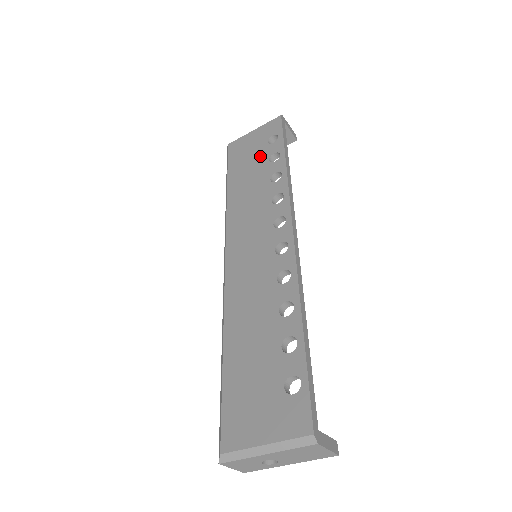
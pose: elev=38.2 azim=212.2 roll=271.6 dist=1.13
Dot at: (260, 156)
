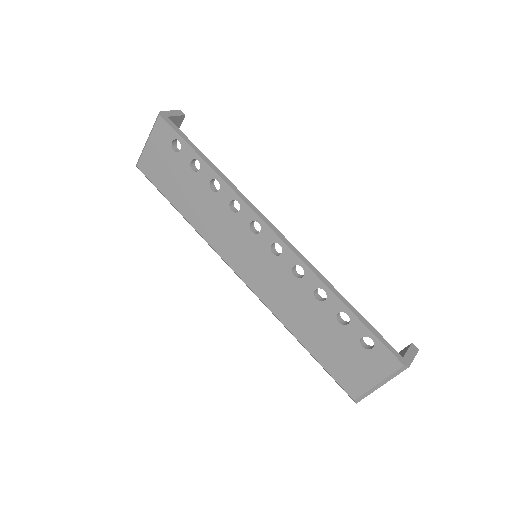
Dot at: (180, 169)
